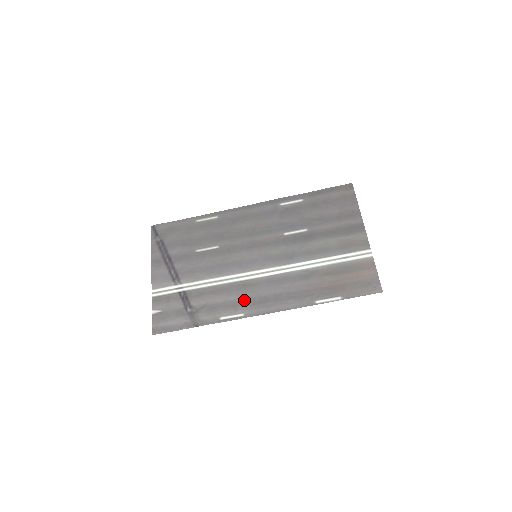
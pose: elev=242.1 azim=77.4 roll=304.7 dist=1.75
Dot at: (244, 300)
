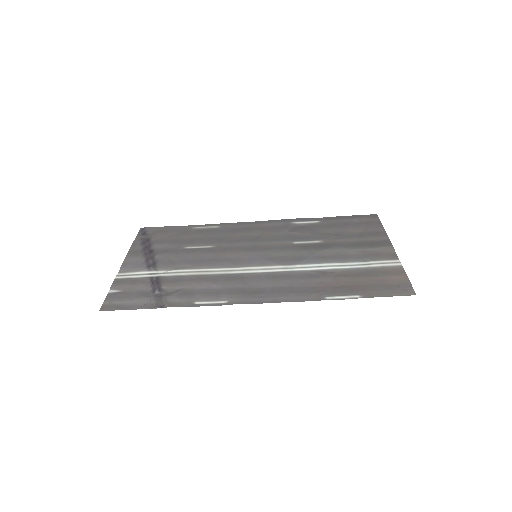
Dot at: (231, 289)
